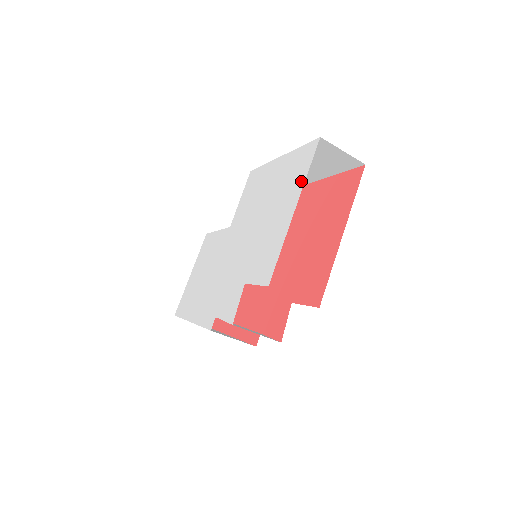
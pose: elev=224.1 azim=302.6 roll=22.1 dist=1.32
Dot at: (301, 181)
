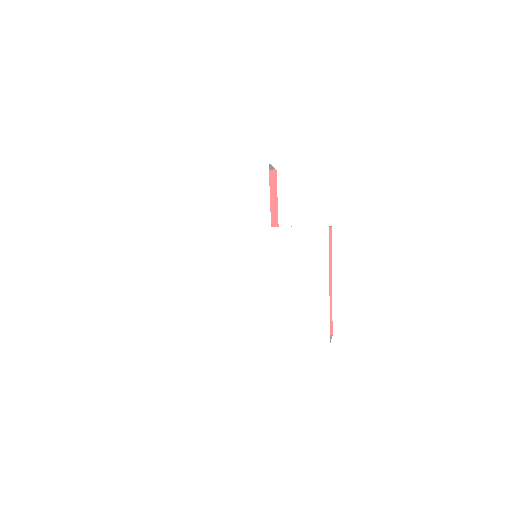
Dot at: (296, 338)
